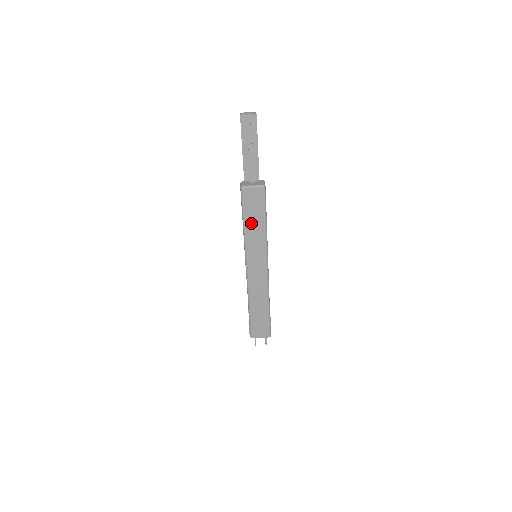
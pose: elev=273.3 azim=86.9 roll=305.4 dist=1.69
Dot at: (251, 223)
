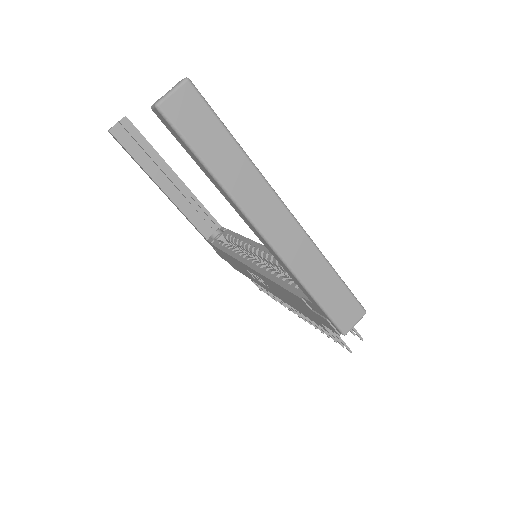
Dot at: (214, 155)
